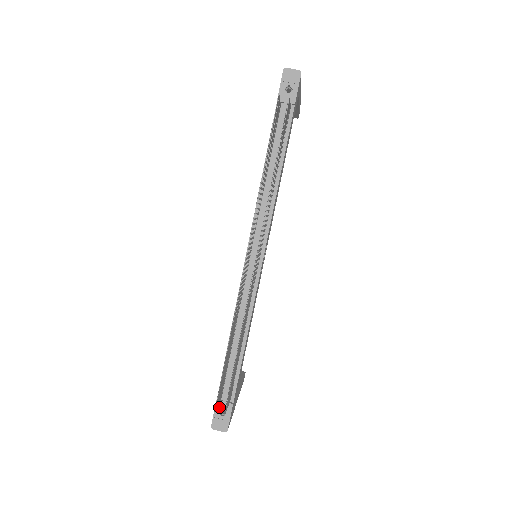
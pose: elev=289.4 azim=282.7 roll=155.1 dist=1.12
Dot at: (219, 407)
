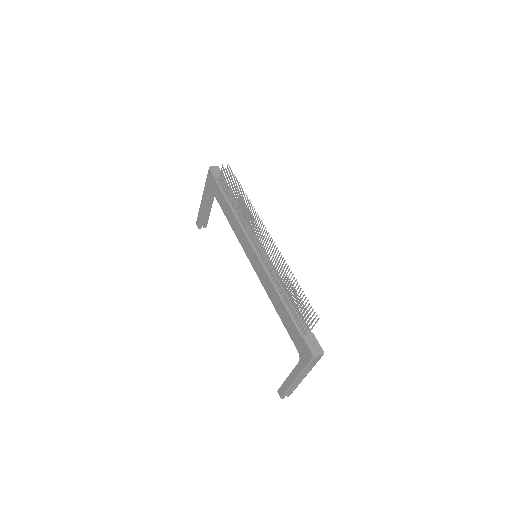
Dot at: (307, 340)
